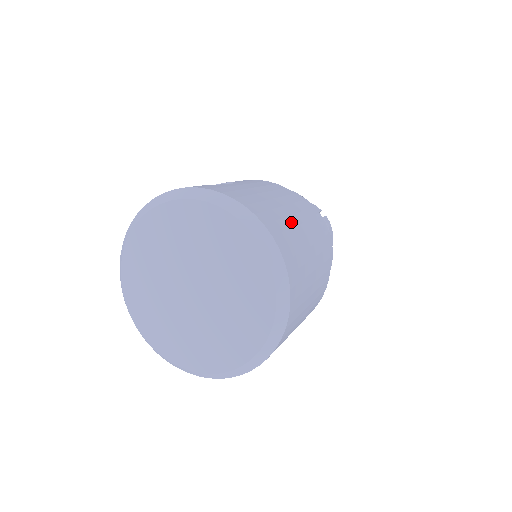
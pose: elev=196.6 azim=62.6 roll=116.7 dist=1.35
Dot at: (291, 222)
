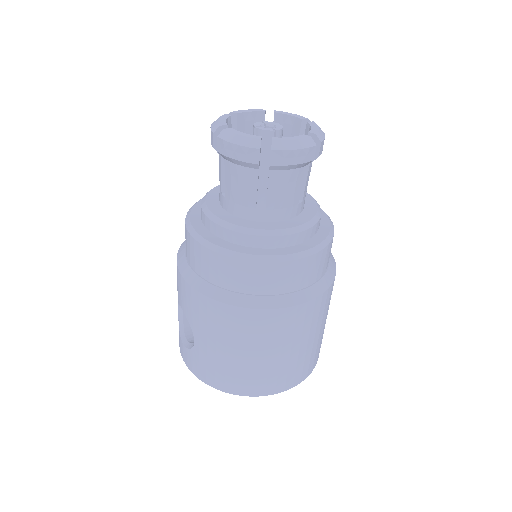
Dot at: (253, 363)
